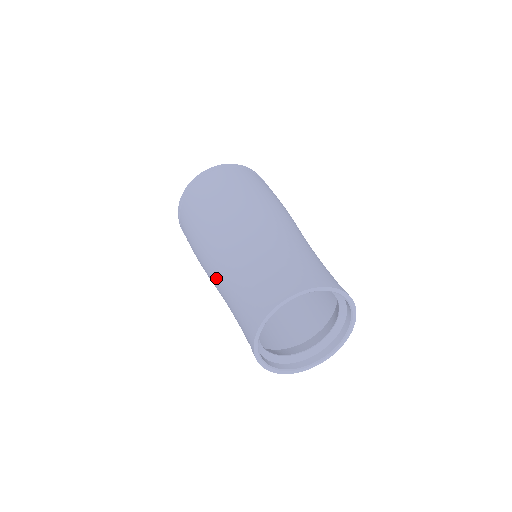
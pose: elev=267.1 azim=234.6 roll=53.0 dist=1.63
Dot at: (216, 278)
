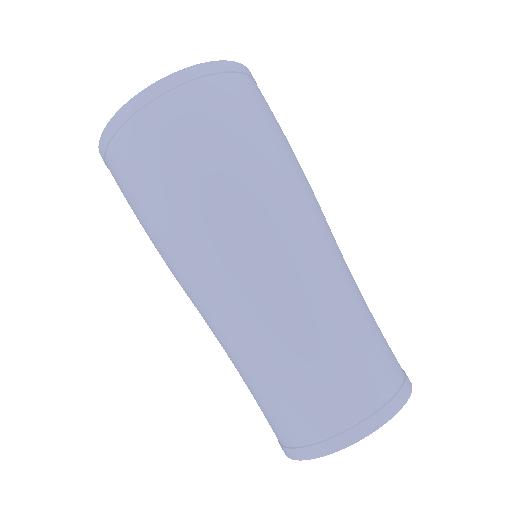
Dot at: (209, 327)
